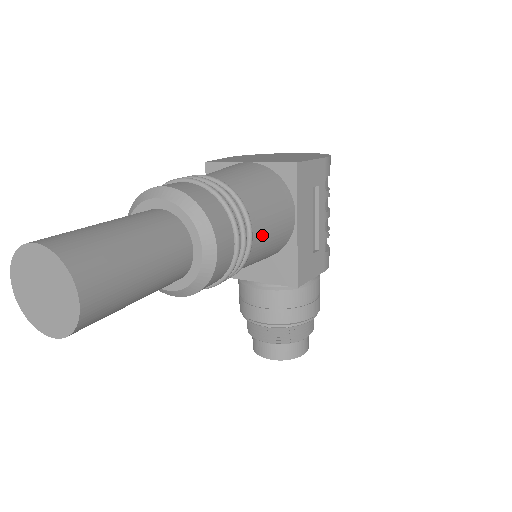
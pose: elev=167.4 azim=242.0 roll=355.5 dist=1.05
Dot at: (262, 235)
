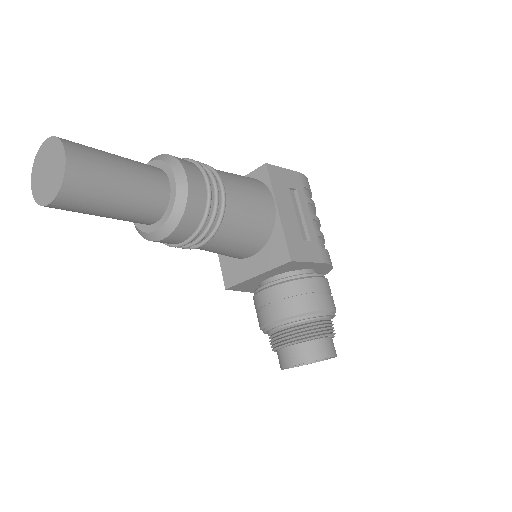
Dot at: (238, 198)
